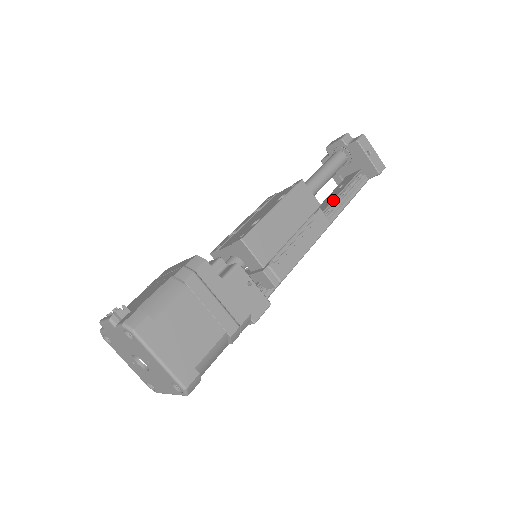
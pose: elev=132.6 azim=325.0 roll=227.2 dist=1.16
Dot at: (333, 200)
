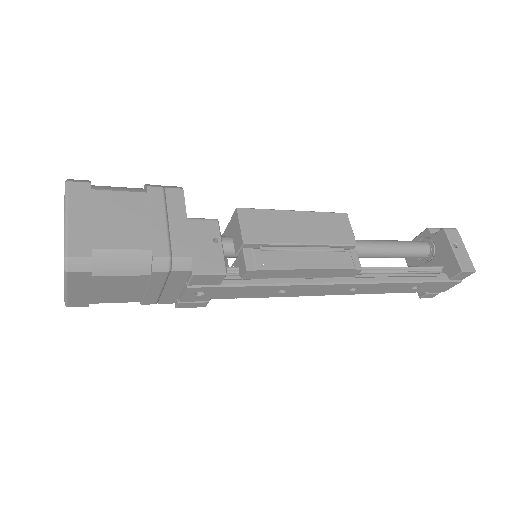
Dot at: occluded
